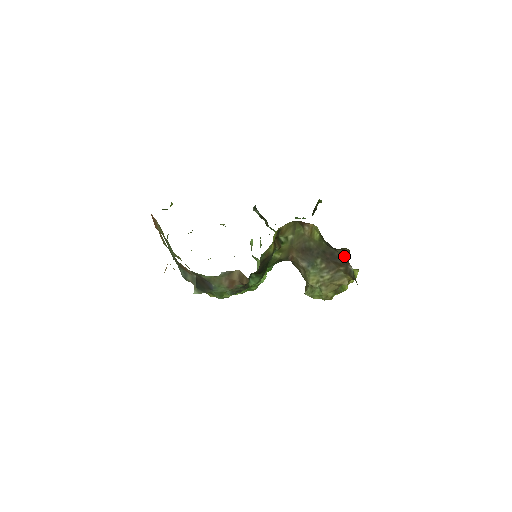
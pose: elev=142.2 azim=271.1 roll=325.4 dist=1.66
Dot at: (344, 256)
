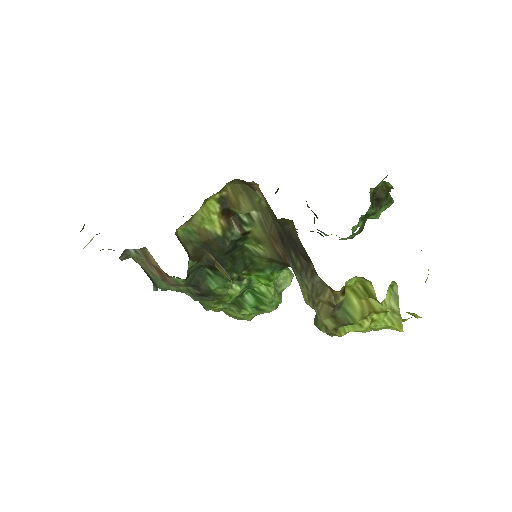
Dot at: (298, 238)
